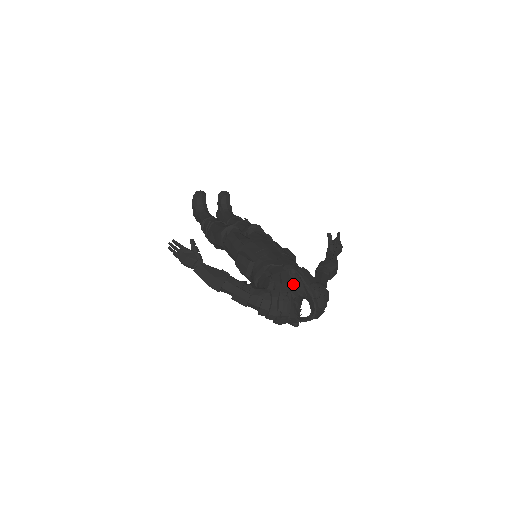
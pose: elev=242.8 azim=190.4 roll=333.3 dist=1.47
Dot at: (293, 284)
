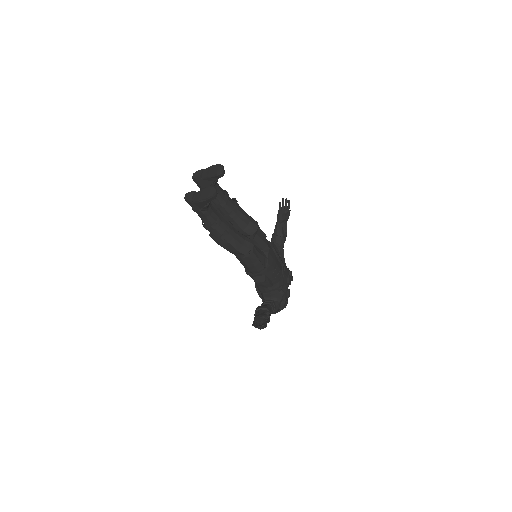
Dot at: occluded
